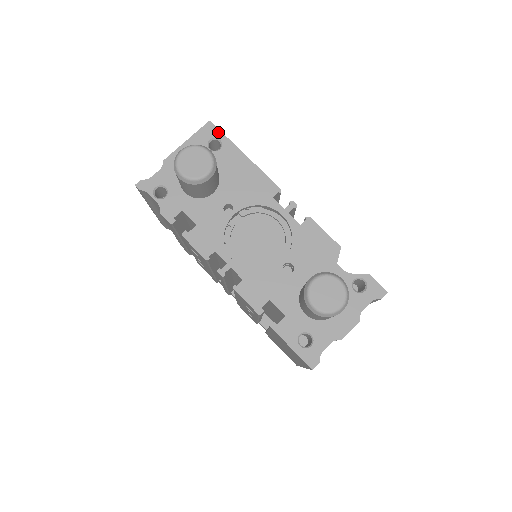
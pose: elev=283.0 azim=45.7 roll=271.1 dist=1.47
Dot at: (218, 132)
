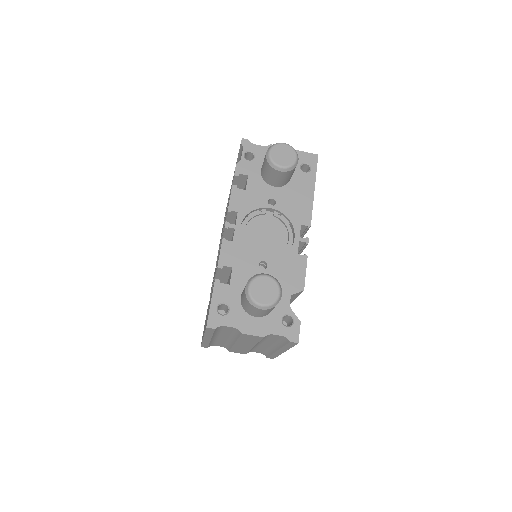
Dot at: (315, 164)
